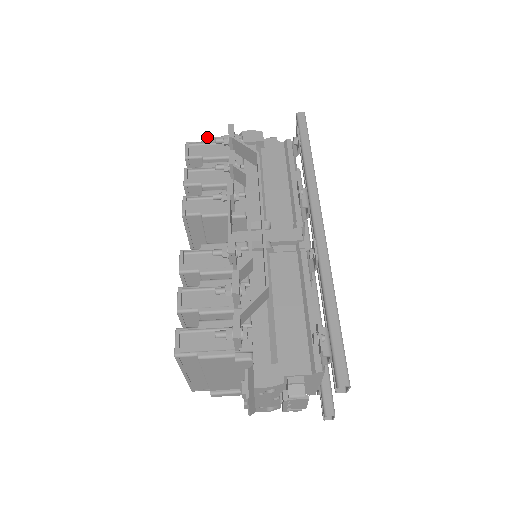
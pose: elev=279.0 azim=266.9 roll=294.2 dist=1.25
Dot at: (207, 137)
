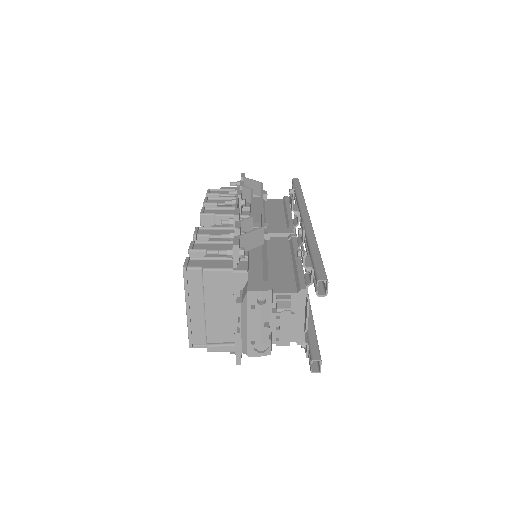
Dot at: (224, 187)
